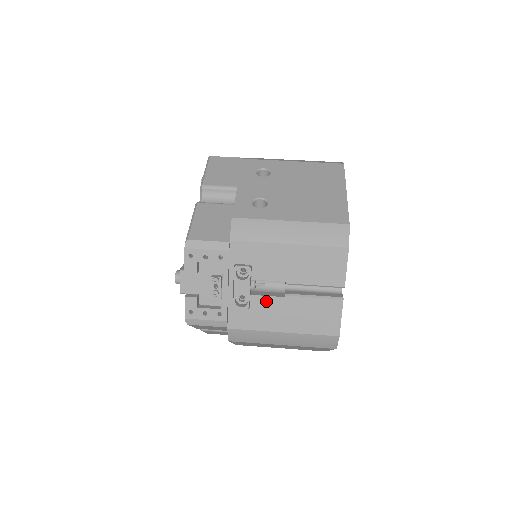
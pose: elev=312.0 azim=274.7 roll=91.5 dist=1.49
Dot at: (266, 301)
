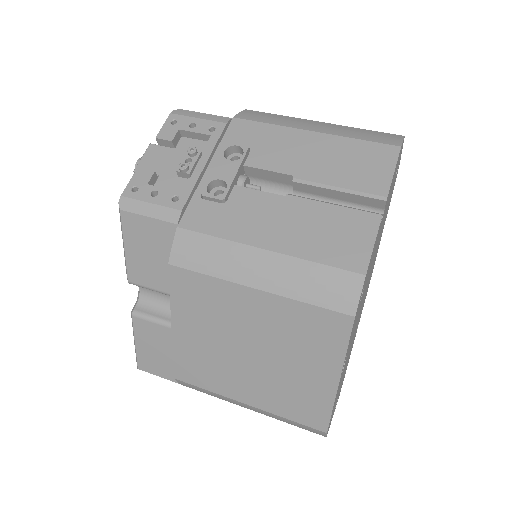
Dot at: (254, 197)
